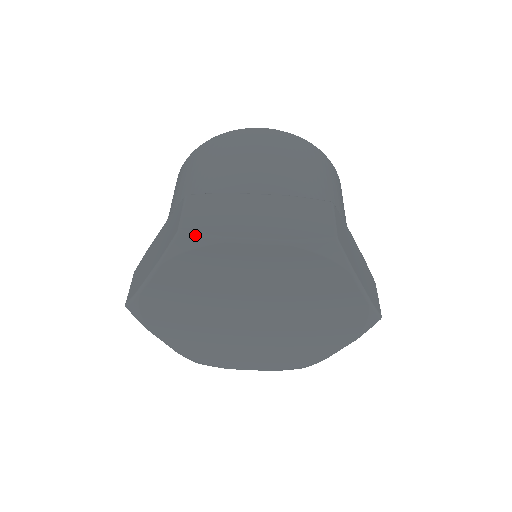
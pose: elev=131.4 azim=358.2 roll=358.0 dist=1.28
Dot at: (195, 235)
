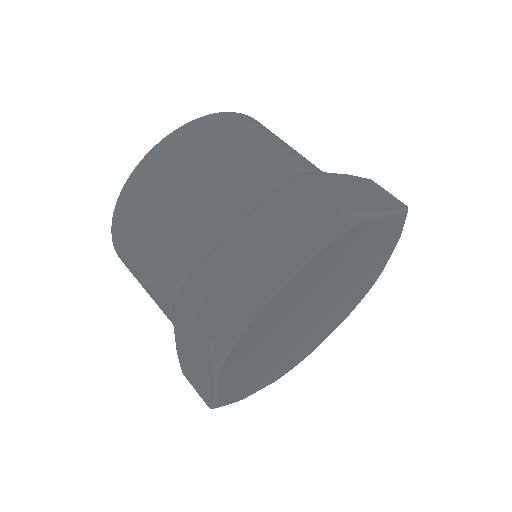
Dot at: (228, 334)
